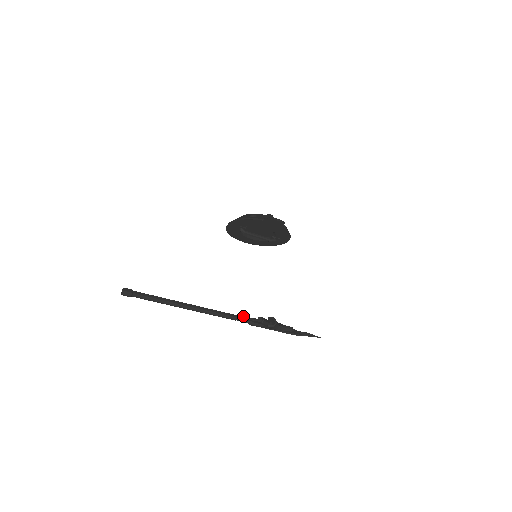
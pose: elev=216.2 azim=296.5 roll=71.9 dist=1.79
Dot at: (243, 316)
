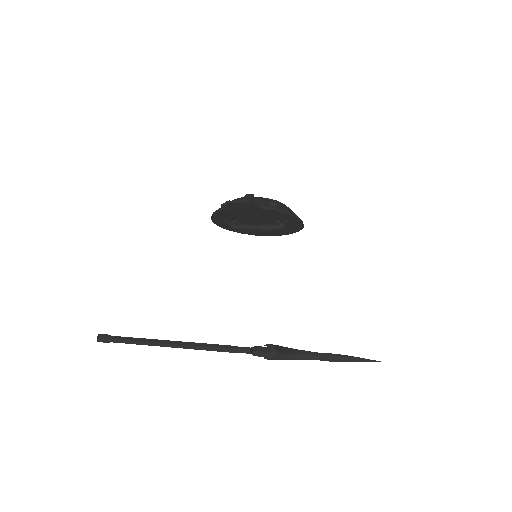
Dot at: (230, 348)
